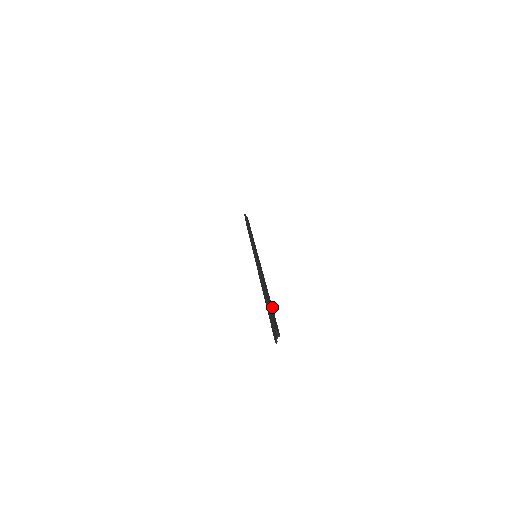
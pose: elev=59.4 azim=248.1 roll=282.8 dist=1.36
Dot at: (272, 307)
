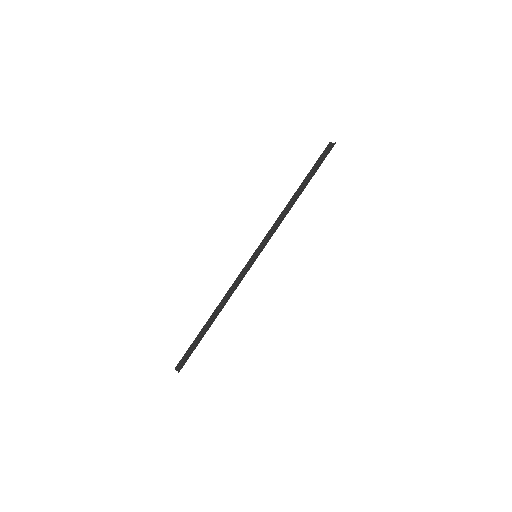
Dot at: (199, 342)
